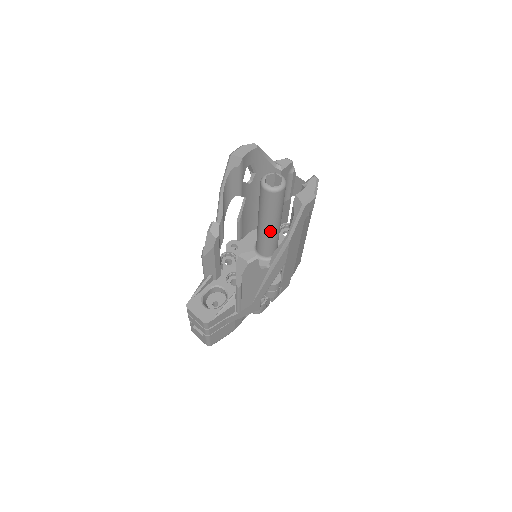
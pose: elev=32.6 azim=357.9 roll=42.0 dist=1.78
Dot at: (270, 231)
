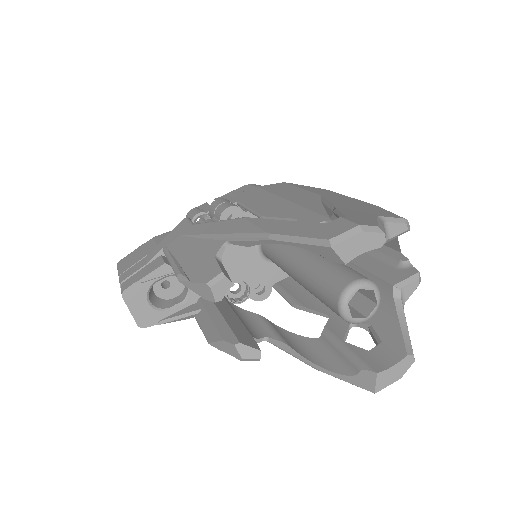
Dot at: occluded
